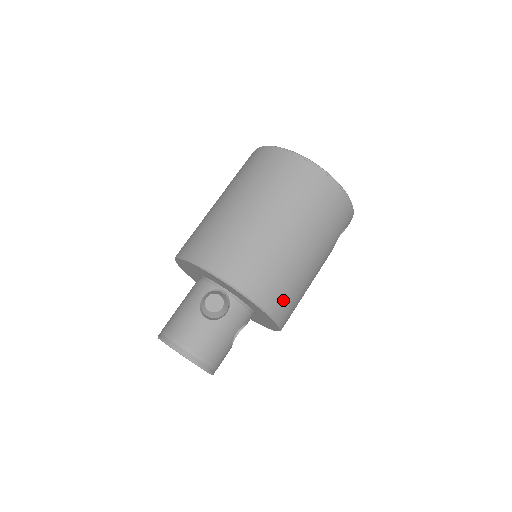
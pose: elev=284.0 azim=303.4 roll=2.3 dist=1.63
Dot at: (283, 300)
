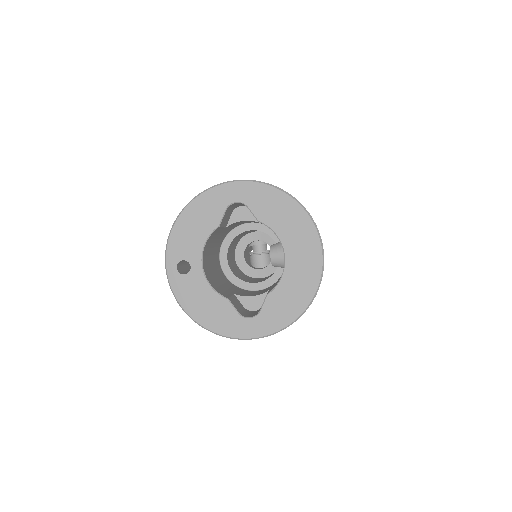
Dot at: occluded
